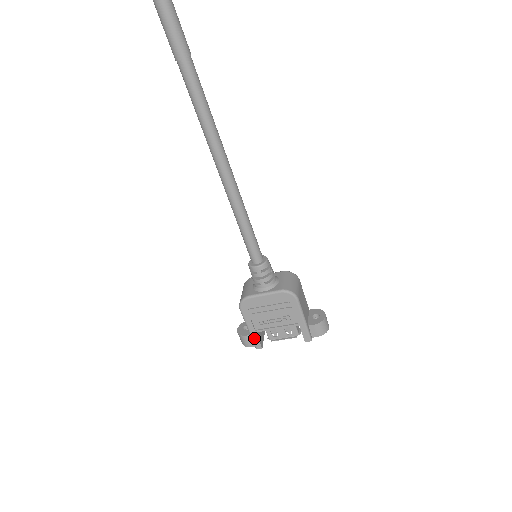
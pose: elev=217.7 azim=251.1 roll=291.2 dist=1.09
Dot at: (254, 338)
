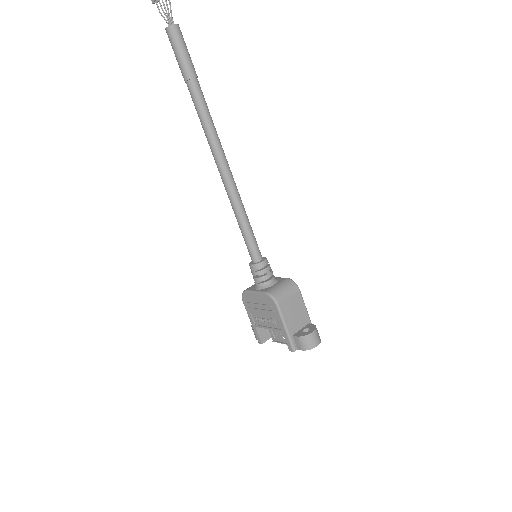
Dot at: (255, 332)
